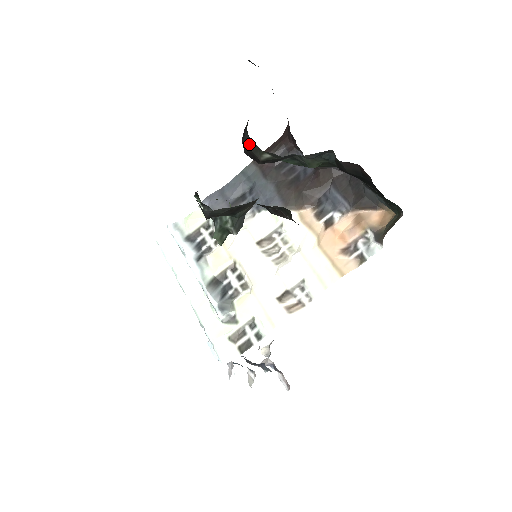
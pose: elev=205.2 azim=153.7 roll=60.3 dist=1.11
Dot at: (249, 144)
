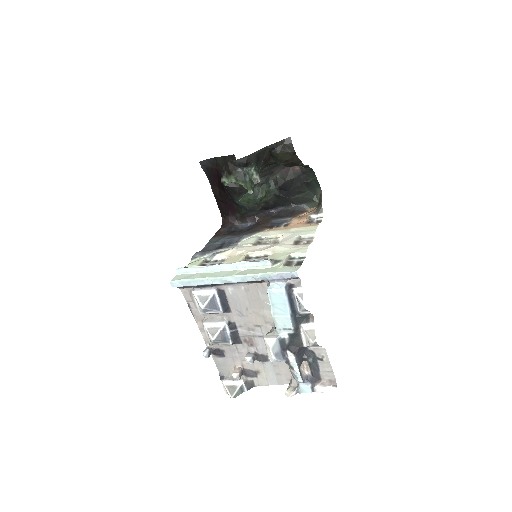
Dot at: occluded
